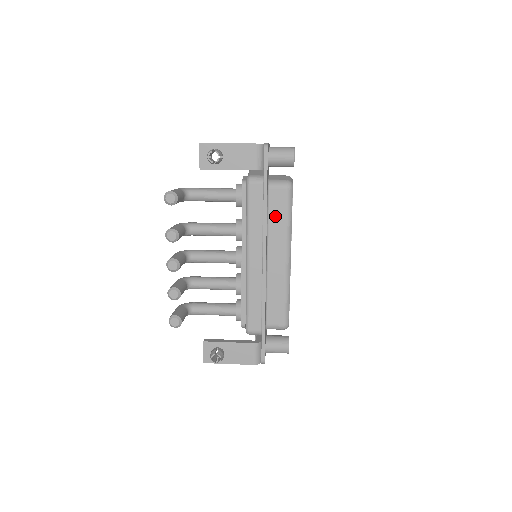
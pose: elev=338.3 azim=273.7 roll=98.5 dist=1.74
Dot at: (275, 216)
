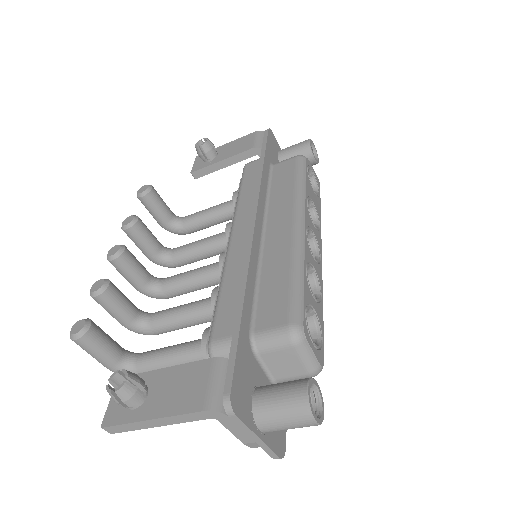
Dot at: (279, 186)
